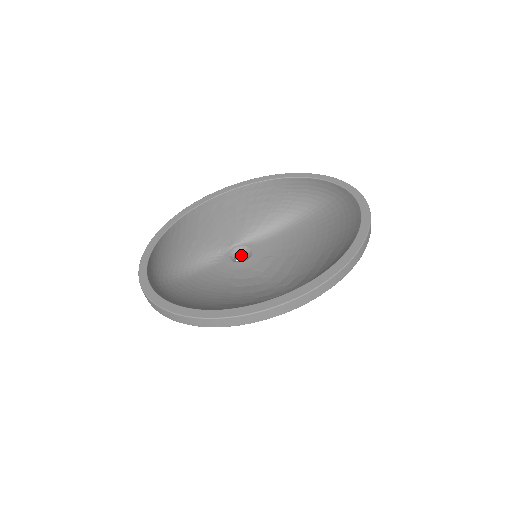
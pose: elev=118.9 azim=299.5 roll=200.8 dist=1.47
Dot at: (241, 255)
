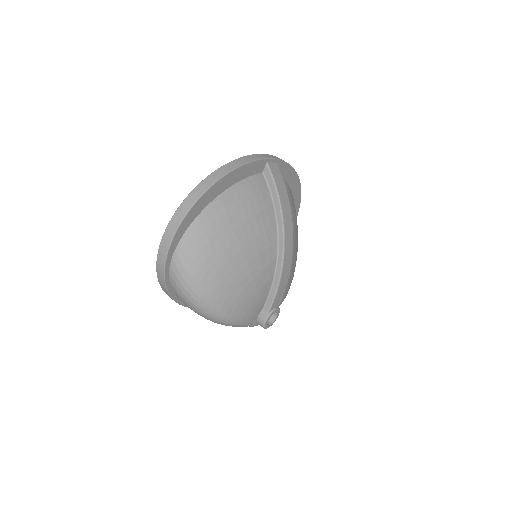
Dot at: (269, 323)
